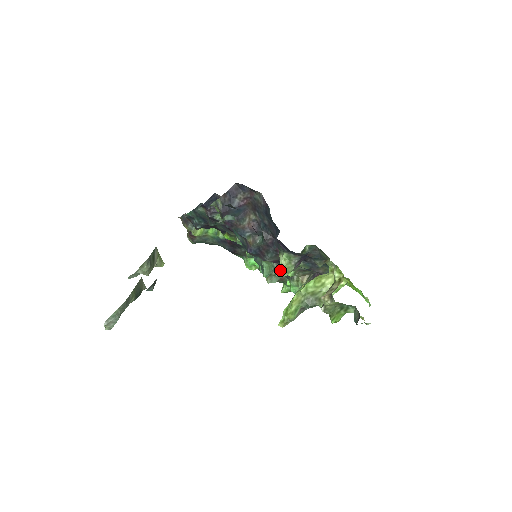
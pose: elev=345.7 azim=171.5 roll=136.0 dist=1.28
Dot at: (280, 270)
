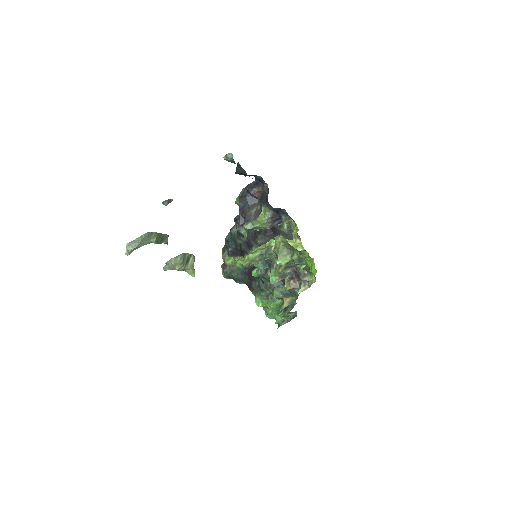
Dot at: (256, 220)
